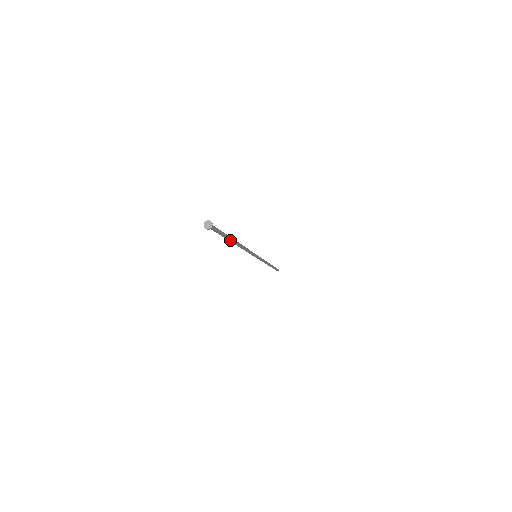
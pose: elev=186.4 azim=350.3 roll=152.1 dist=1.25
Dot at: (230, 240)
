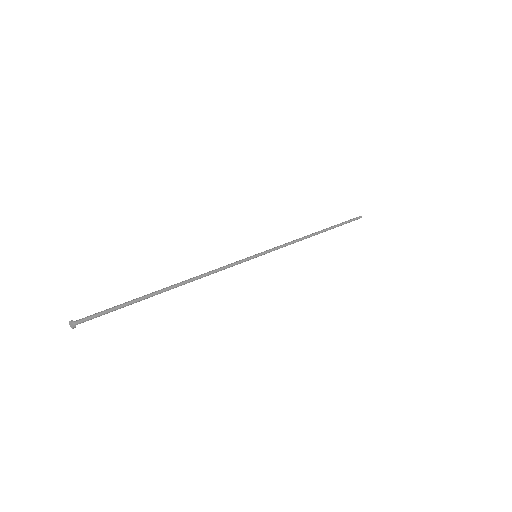
Dot at: (147, 297)
